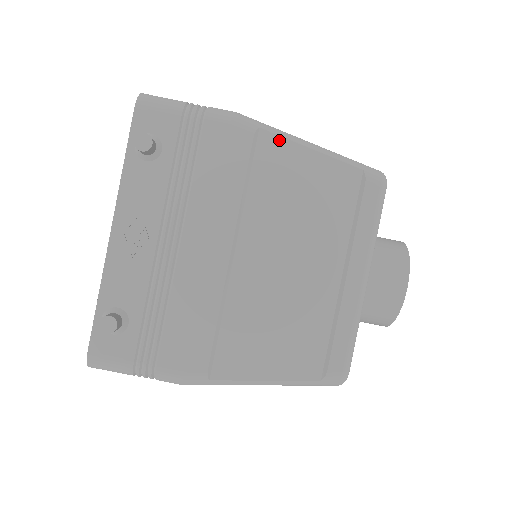
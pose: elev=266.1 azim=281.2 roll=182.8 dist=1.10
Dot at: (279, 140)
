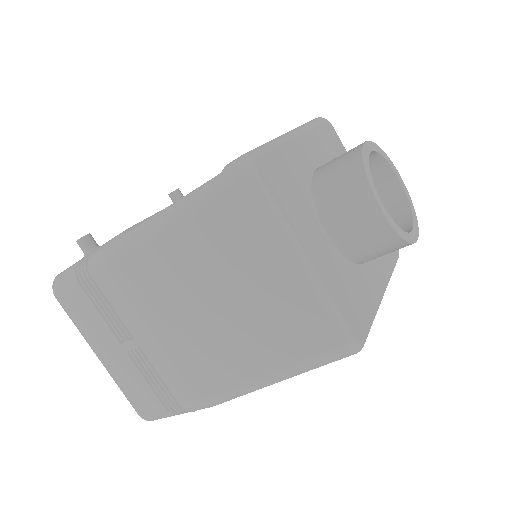
Dot at: (253, 390)
